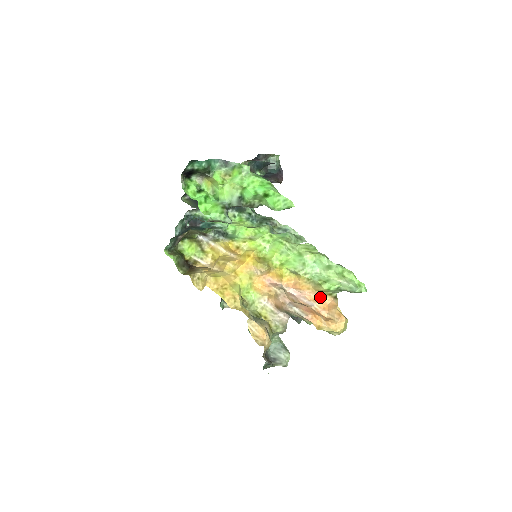
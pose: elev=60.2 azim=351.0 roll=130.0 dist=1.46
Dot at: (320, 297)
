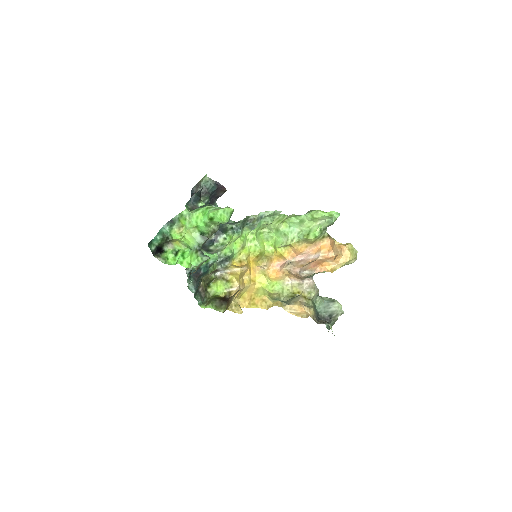
Dot at: (320, 245)
